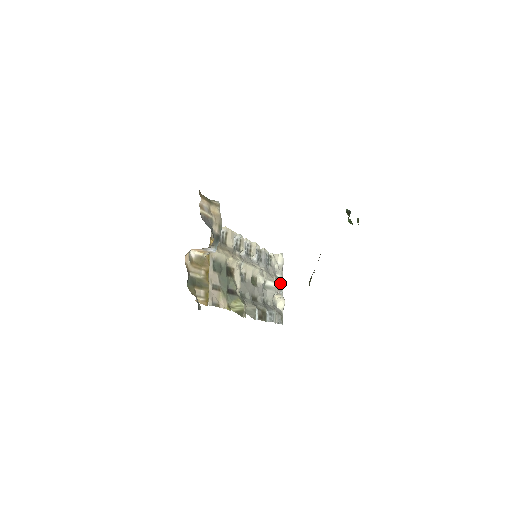
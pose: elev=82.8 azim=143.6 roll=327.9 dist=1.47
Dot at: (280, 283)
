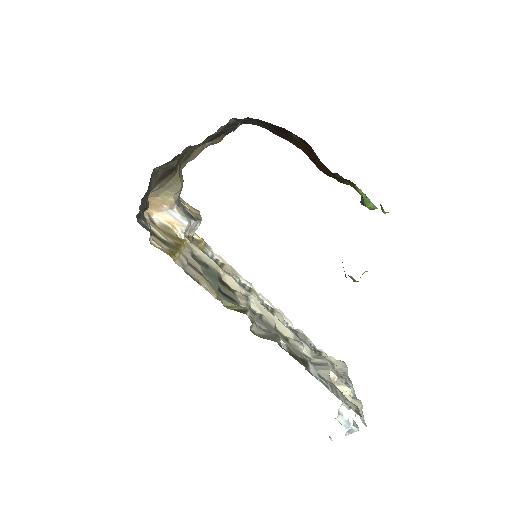
Dot at: occluded
